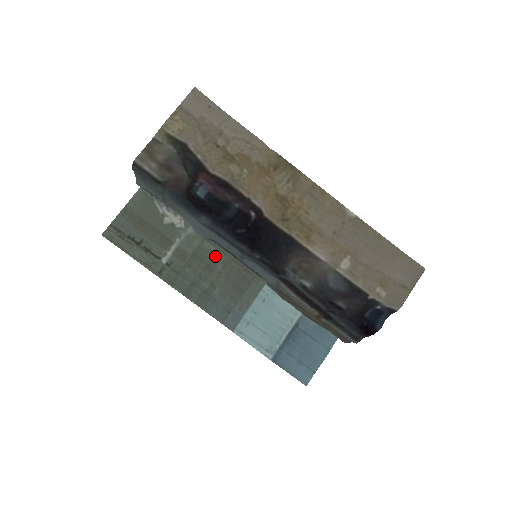
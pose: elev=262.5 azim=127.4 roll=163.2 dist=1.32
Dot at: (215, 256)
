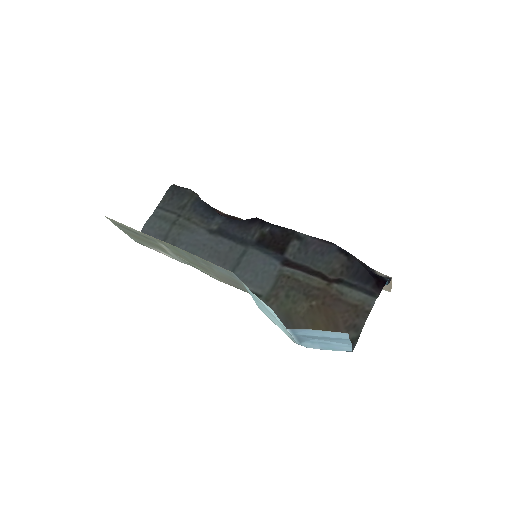
Dot at: (206, 272)
